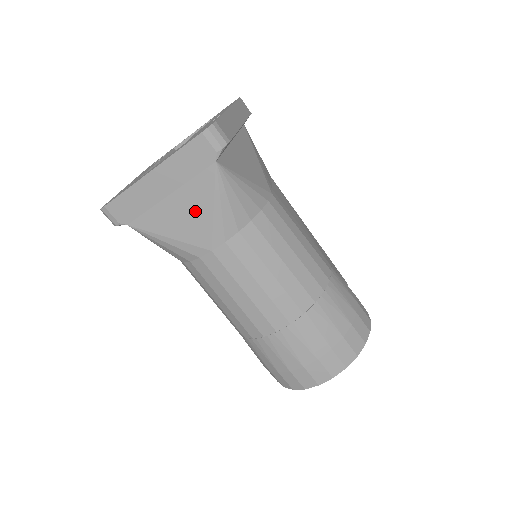
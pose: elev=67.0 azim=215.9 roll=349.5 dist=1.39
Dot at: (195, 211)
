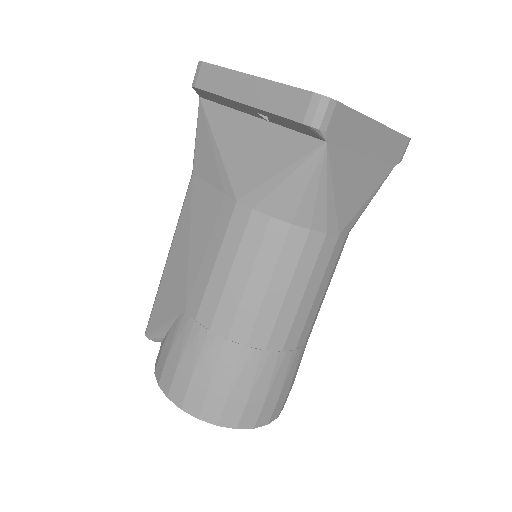
Dot at: (361, 189)
